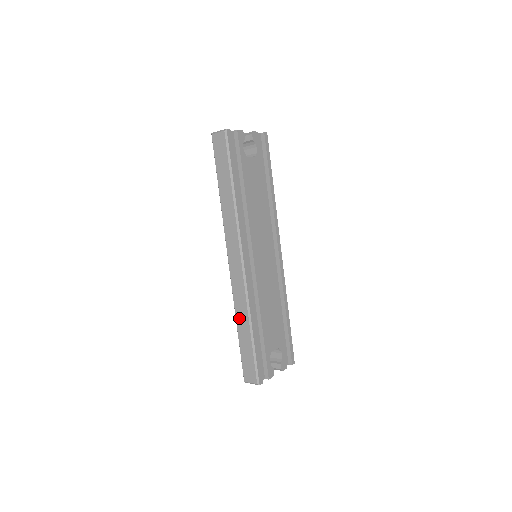
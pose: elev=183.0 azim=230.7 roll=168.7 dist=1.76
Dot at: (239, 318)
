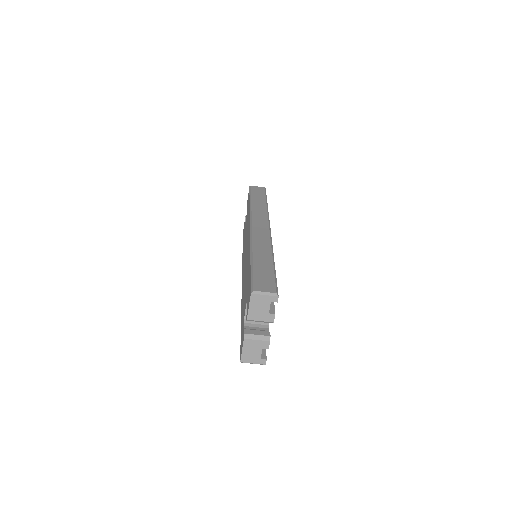
Dot at: (258, 251)
